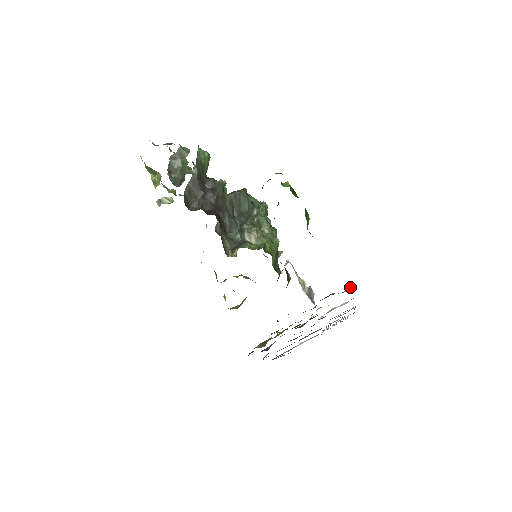
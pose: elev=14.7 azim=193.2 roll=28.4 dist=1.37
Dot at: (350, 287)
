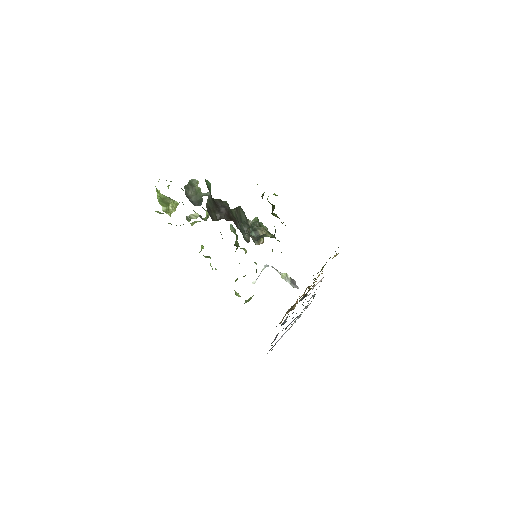
Dot at: (335, 255)
